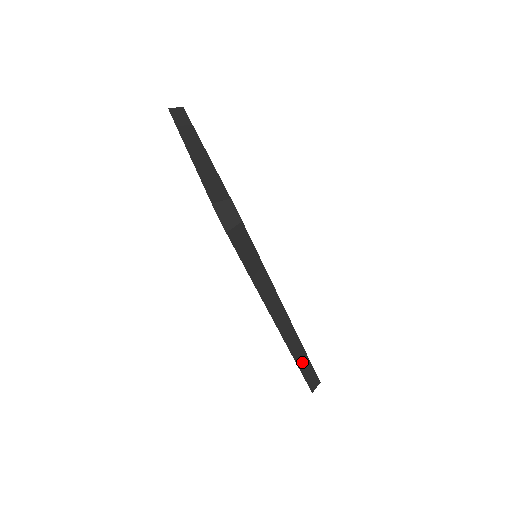
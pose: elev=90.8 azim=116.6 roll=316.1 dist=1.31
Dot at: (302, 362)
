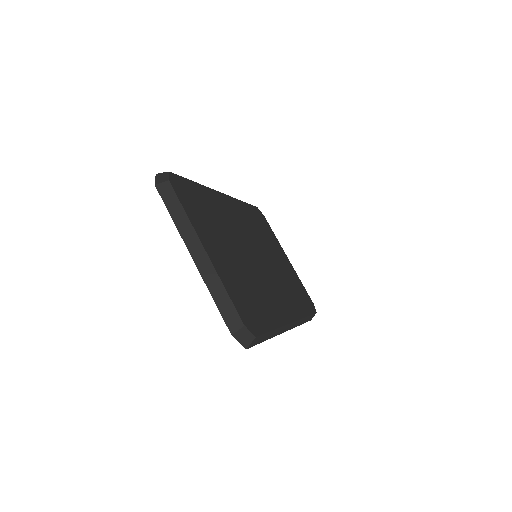
Dot at: (303, 321)
